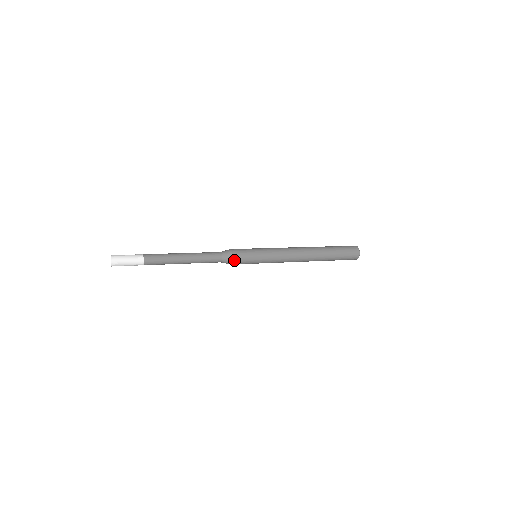
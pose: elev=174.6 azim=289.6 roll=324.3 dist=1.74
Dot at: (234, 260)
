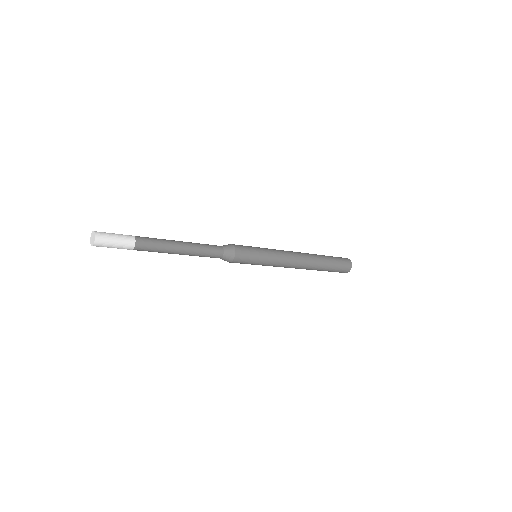
Dot at: (233, 262)
